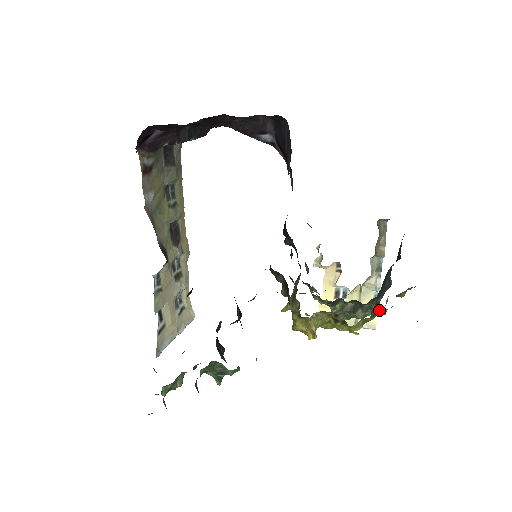
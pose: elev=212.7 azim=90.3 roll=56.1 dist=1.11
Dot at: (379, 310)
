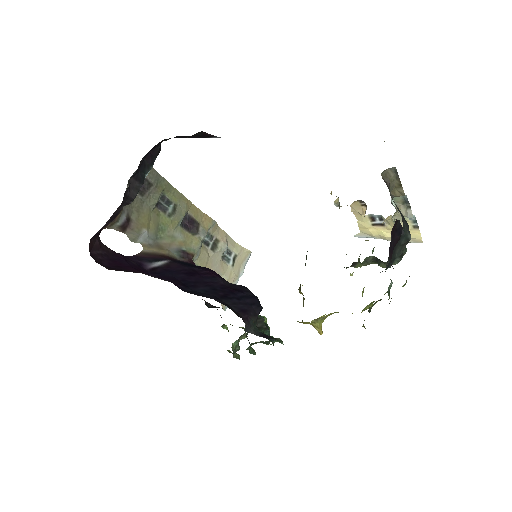
Dot at: (380, 300)
